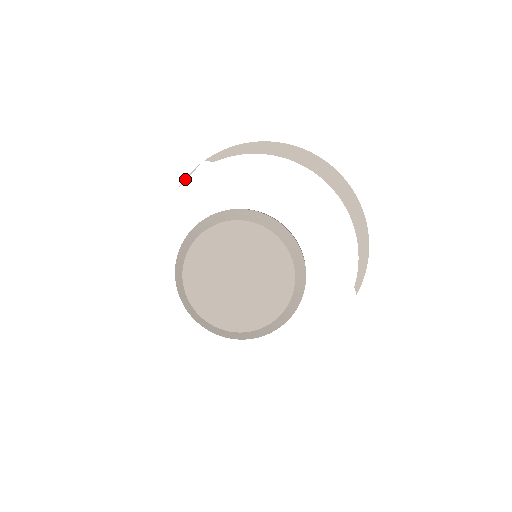
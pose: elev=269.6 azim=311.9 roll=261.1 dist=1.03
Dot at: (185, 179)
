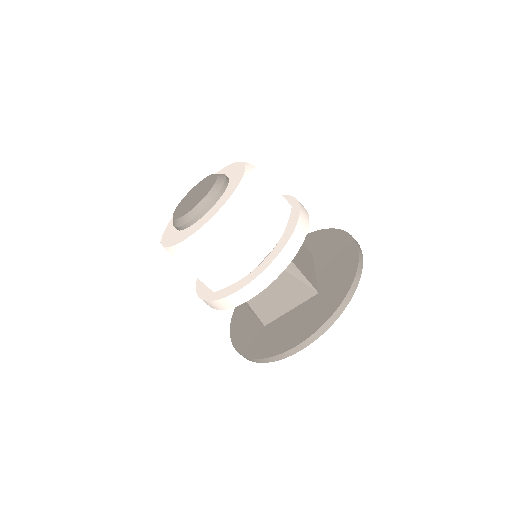
Dot at: occluded
